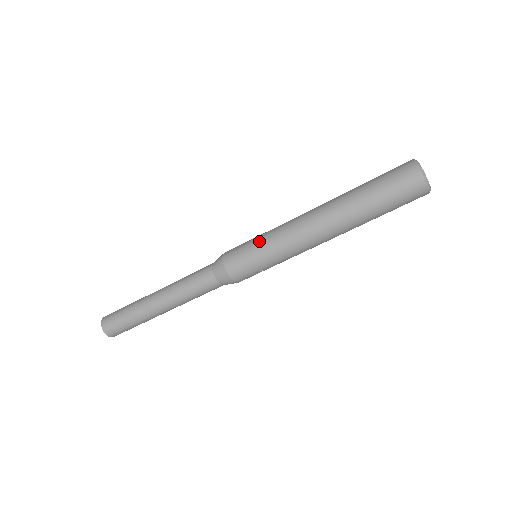
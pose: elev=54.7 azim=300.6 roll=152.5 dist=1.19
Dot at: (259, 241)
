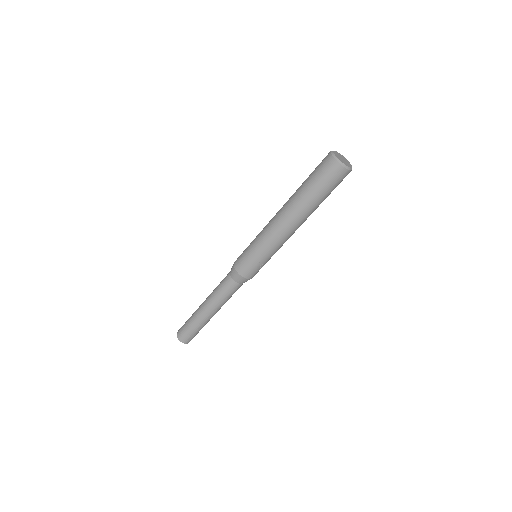
Dot at: (251, 245)
